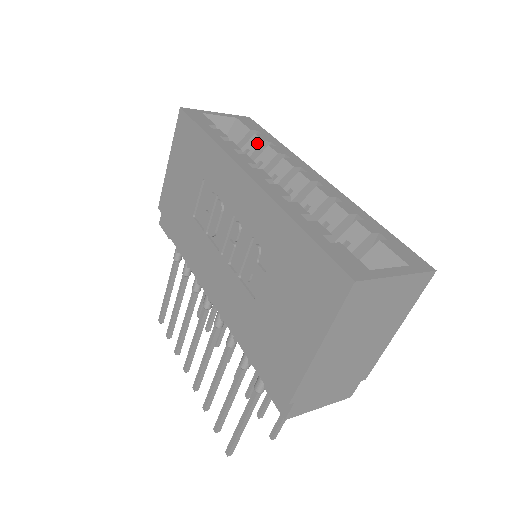
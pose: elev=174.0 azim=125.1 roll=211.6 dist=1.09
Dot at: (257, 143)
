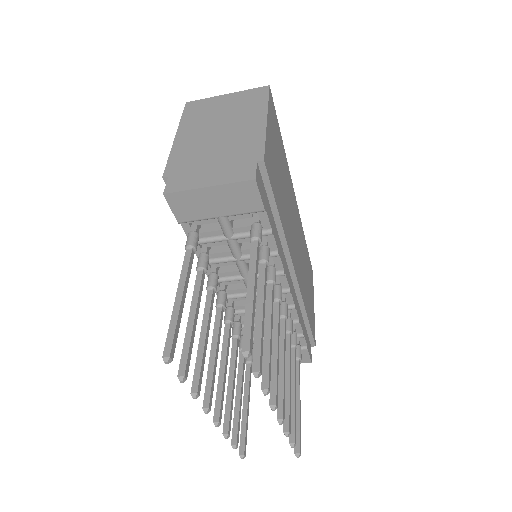
Dot at: occluded
